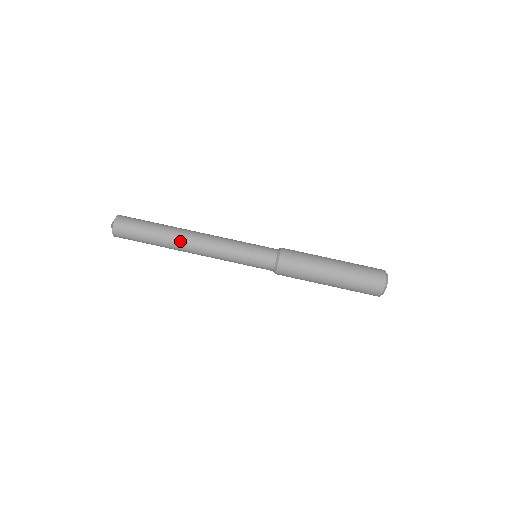
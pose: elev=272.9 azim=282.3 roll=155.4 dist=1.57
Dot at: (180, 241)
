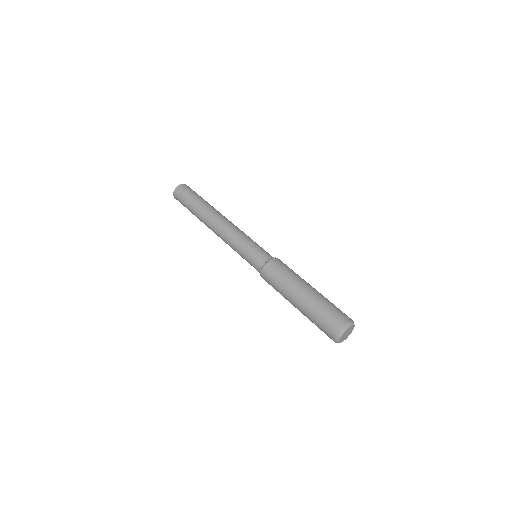
Dot at: (214, 212)
